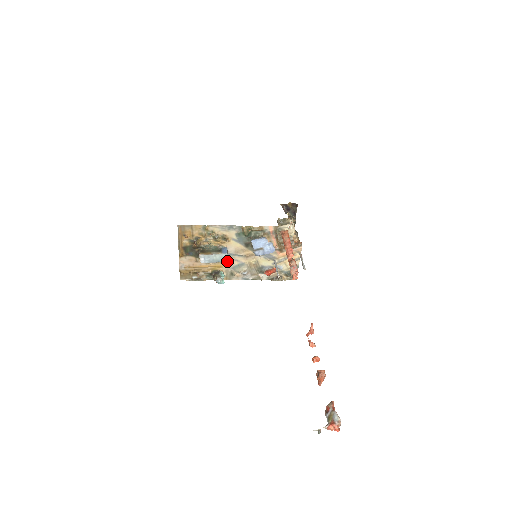
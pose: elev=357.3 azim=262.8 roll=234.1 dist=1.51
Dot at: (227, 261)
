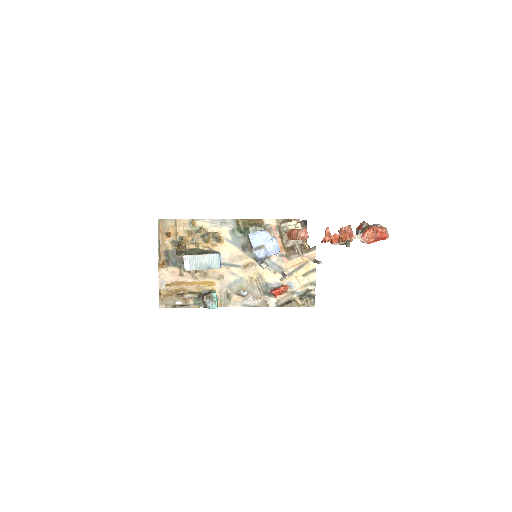
Dot at: (219, 267)
